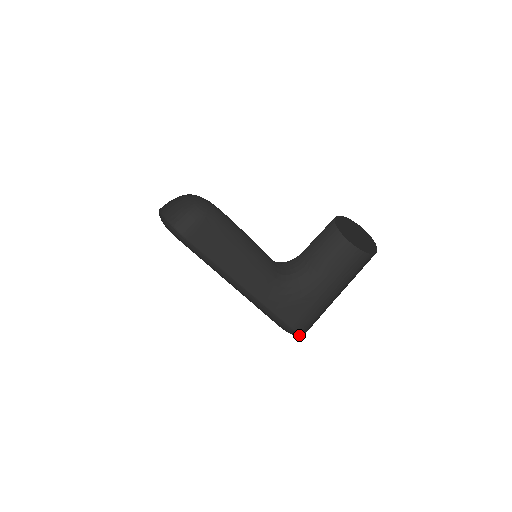
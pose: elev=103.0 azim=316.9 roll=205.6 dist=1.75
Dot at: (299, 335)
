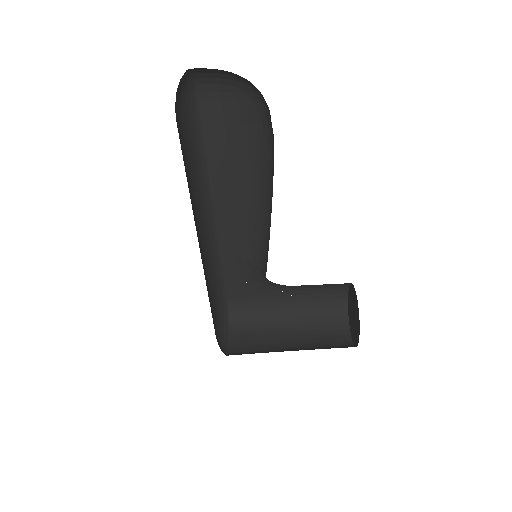
Dot at: (228, 316)
